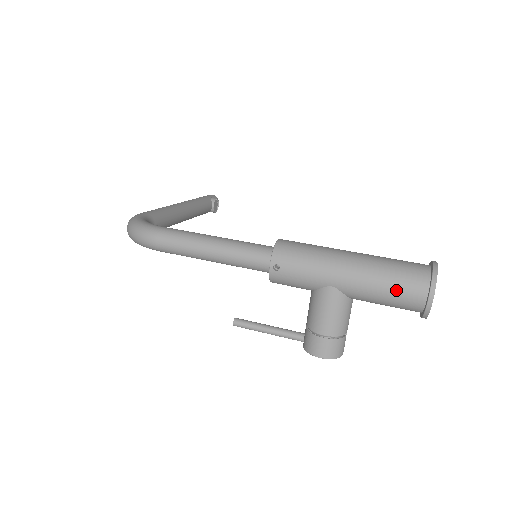
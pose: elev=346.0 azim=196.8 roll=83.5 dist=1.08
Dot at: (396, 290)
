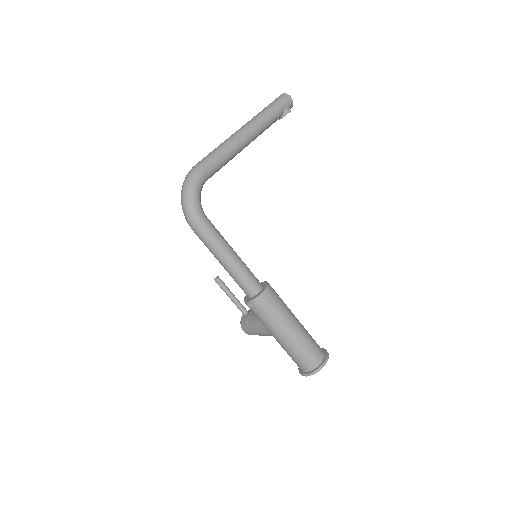
Dot at: (295, 360)
